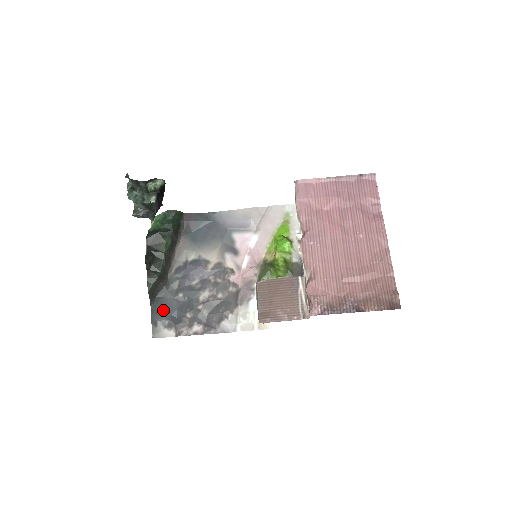
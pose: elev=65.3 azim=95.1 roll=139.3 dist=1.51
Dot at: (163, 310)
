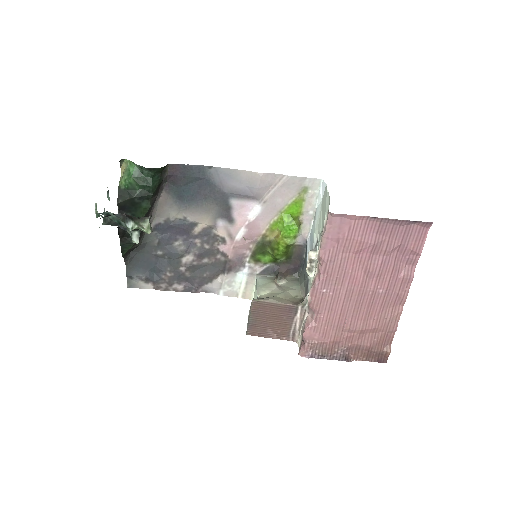
Dot at: (139, 266)
